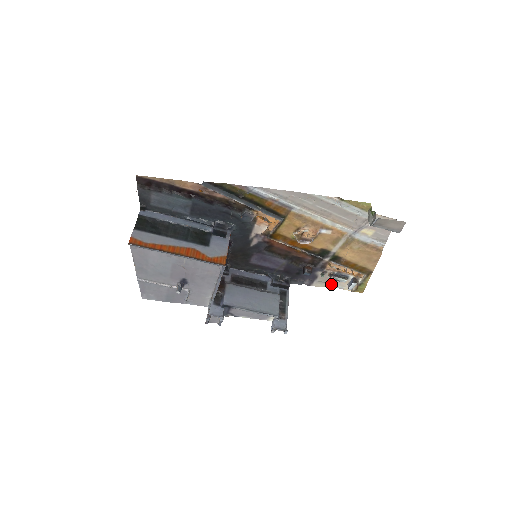
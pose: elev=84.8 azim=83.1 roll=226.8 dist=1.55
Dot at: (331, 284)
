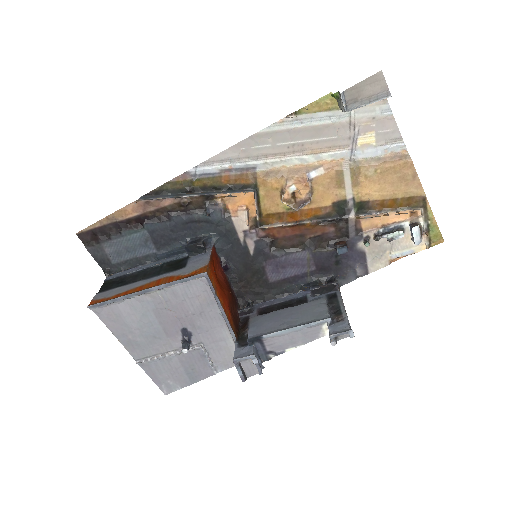
Dot at: (391, 254)
